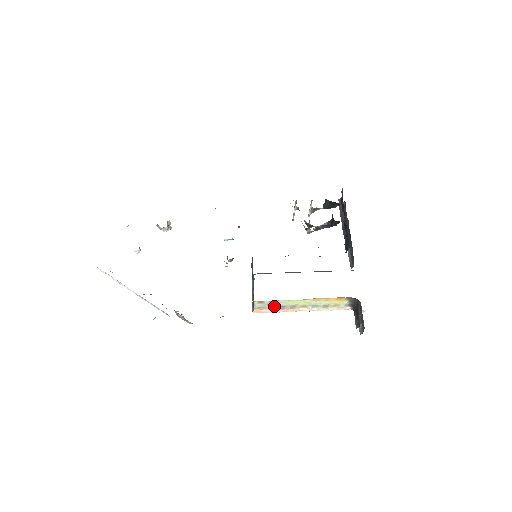
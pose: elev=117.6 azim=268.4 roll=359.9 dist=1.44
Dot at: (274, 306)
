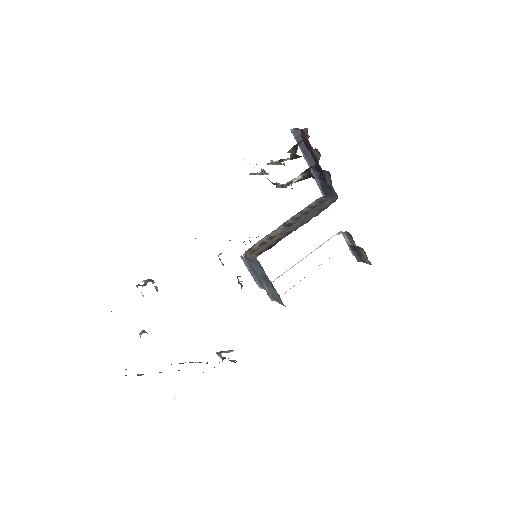
Dot at: occluded
